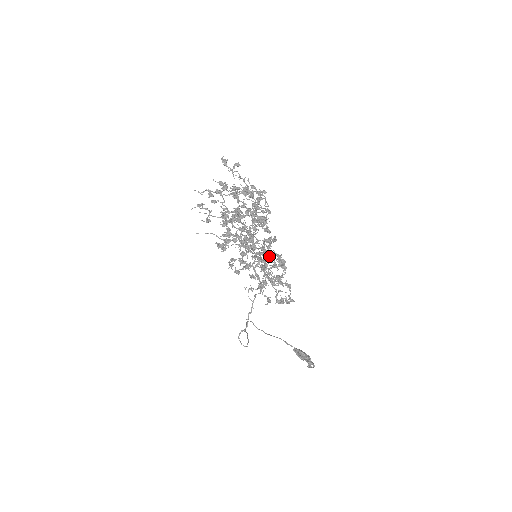
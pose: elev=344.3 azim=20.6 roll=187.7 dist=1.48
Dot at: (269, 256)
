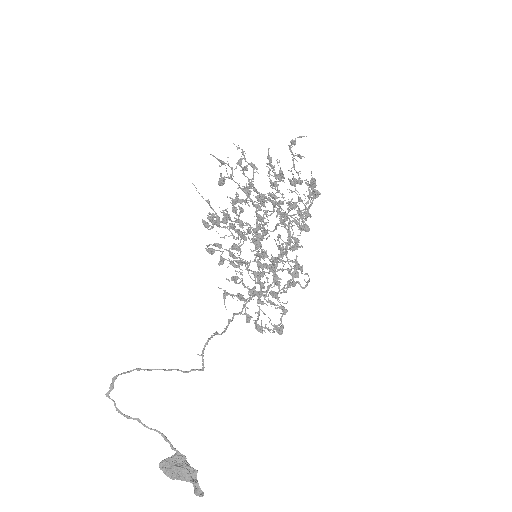
Dot at: occluded
